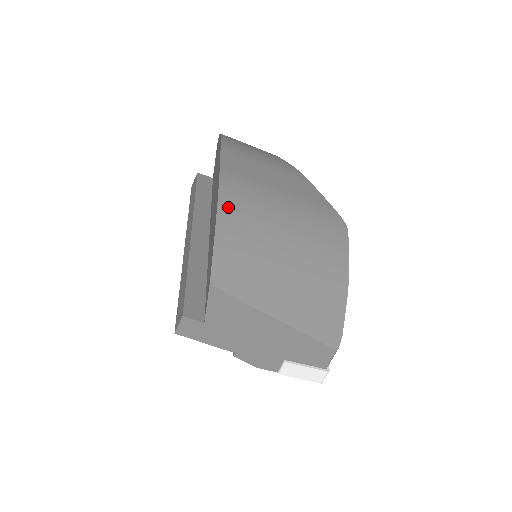
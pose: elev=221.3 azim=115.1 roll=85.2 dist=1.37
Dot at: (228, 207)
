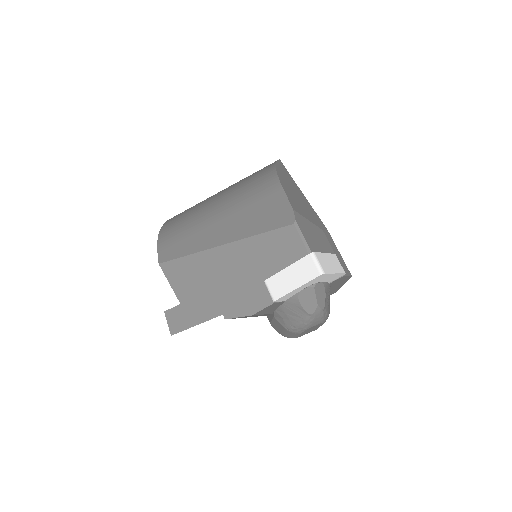
Dot at: (171, 220)
